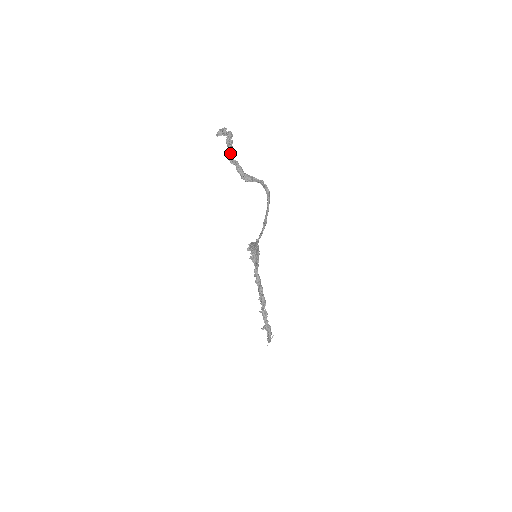
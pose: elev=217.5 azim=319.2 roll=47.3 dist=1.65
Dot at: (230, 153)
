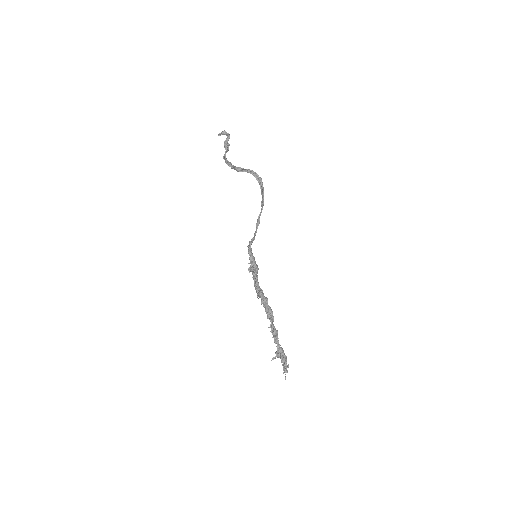
Dot at: (226, 158)
